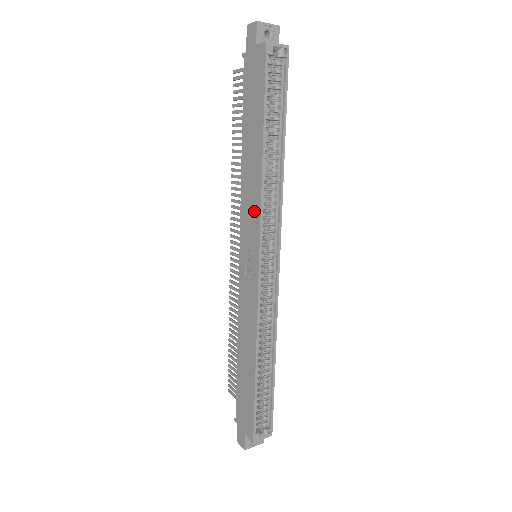
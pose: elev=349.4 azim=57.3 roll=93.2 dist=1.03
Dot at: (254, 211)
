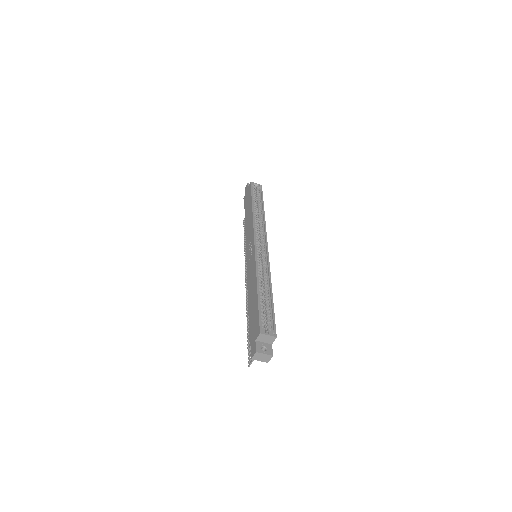
Dot at: (251, 229)
